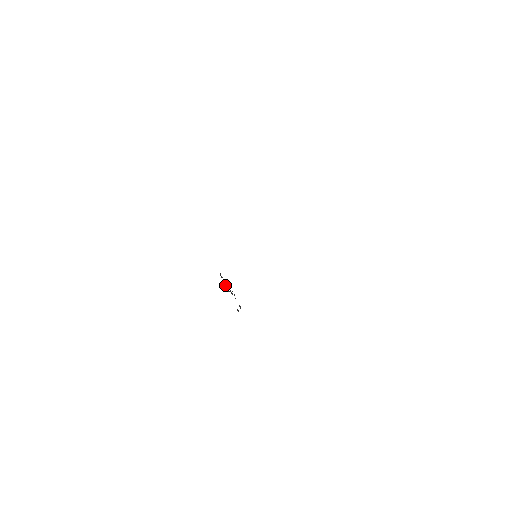
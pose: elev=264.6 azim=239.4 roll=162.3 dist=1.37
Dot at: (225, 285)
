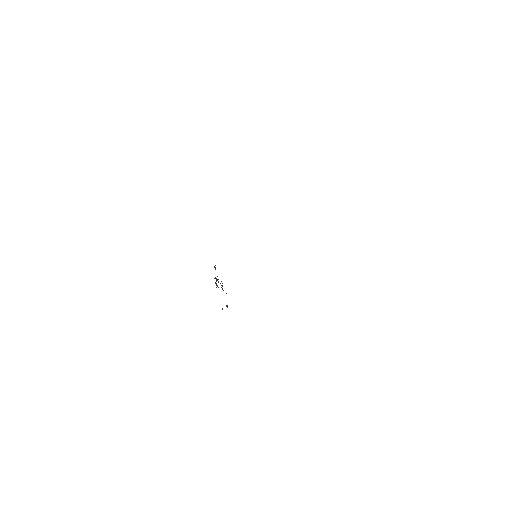
Dot at: (215, 278)
